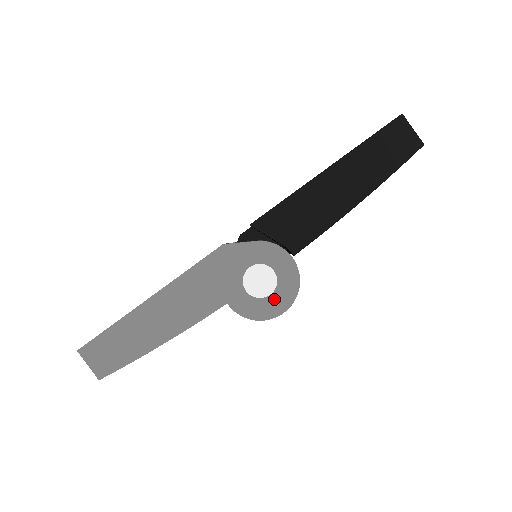
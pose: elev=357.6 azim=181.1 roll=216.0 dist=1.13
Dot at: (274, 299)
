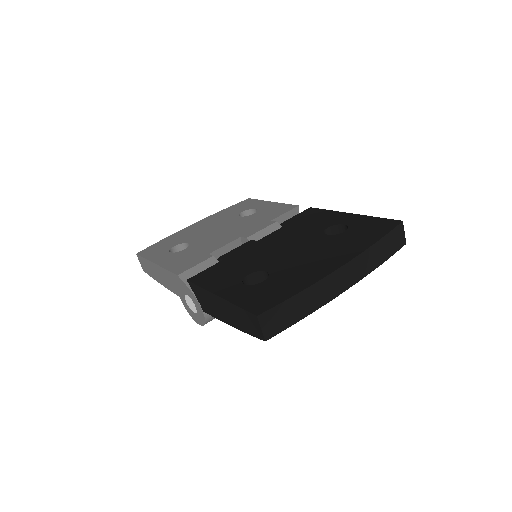
Dot at: (196, 316)
